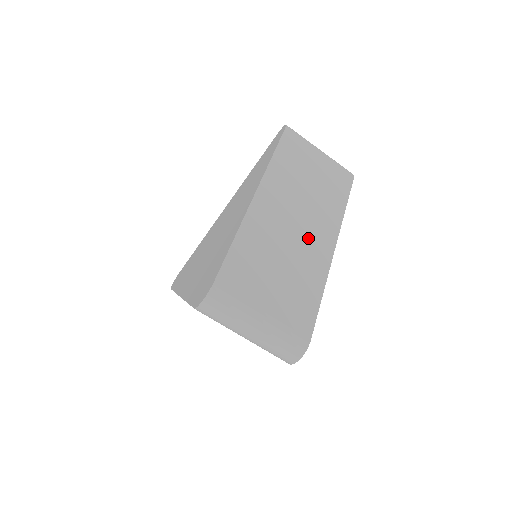
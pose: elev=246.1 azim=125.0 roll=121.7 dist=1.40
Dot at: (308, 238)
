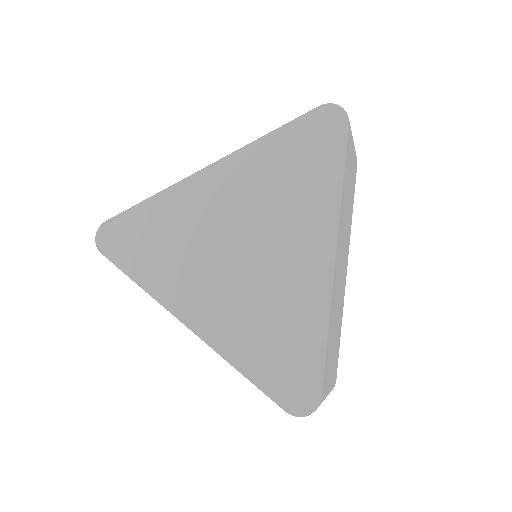
Dot at: (343, 277)
